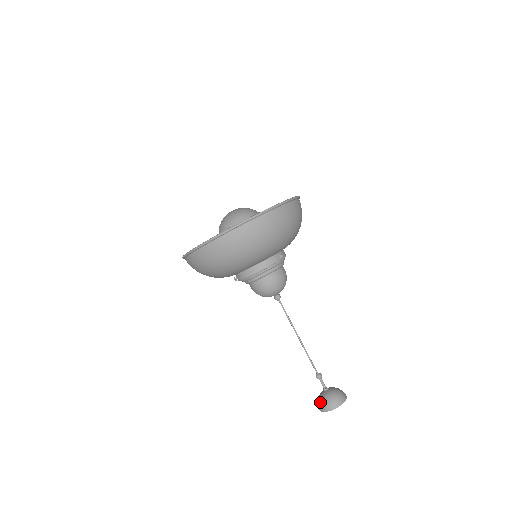
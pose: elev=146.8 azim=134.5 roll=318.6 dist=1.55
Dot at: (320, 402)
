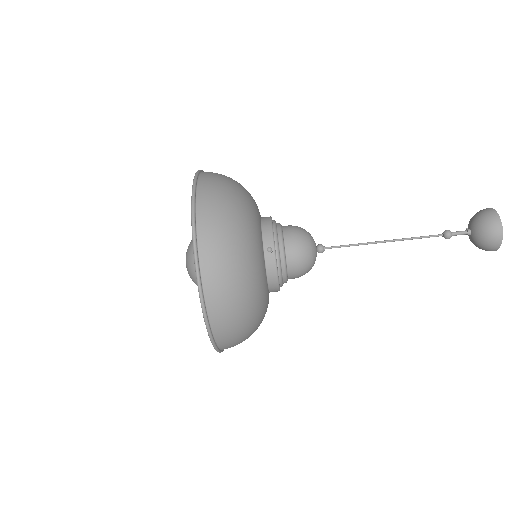
Dot at: (485, 223)
